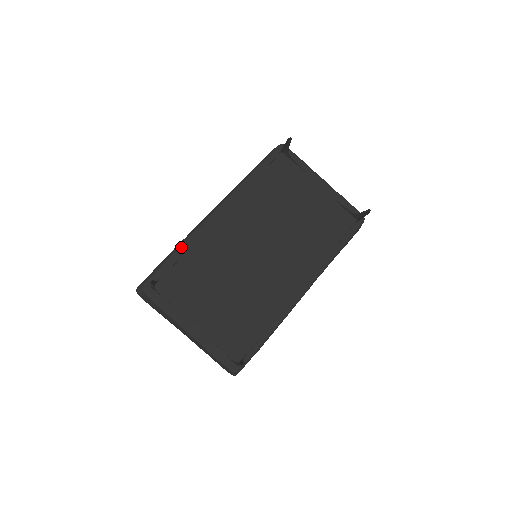
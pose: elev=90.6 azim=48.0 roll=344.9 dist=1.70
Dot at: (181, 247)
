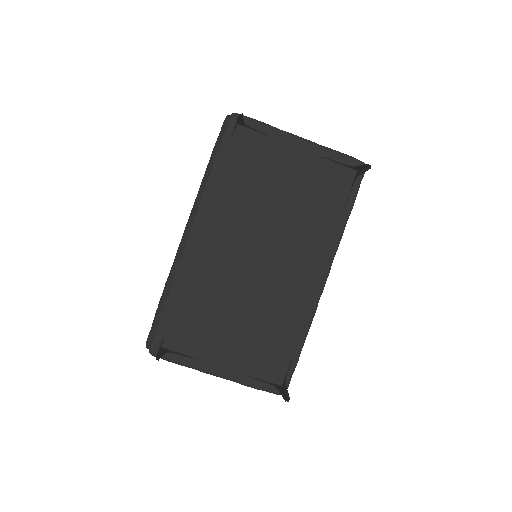
Dot at: (171, 292)
